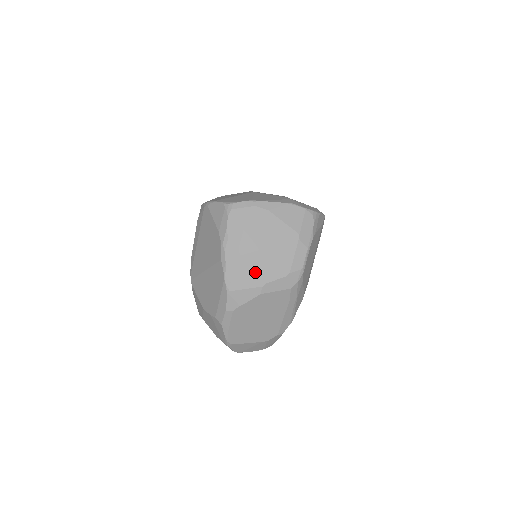
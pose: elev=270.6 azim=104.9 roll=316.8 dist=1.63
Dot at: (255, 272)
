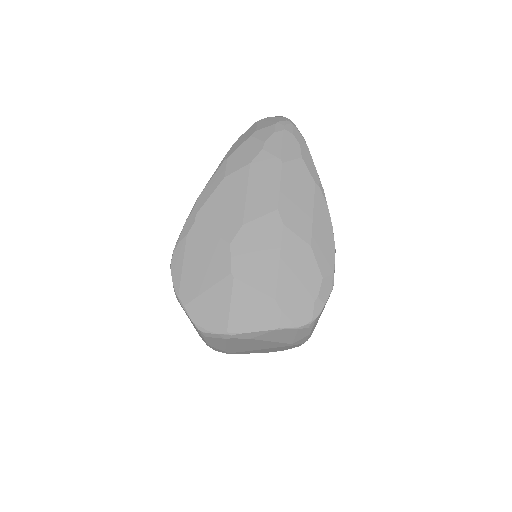
Dot at: (248, 353)
